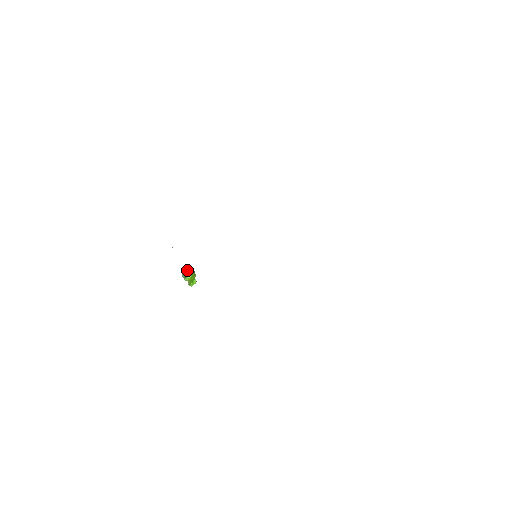
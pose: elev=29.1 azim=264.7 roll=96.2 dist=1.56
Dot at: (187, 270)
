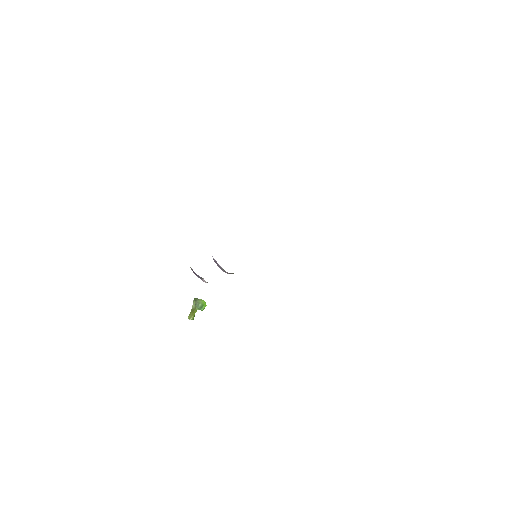
Dot at: (199, 300)
